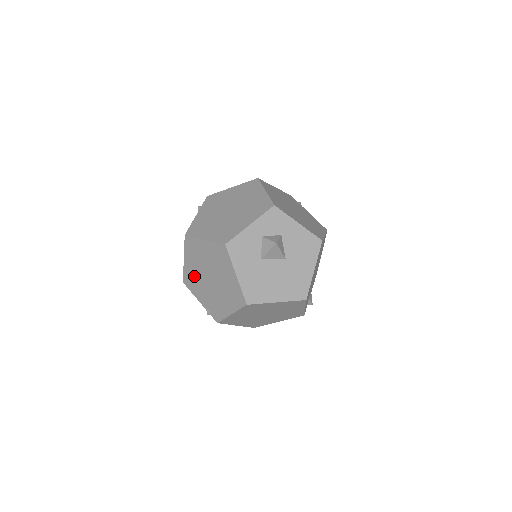
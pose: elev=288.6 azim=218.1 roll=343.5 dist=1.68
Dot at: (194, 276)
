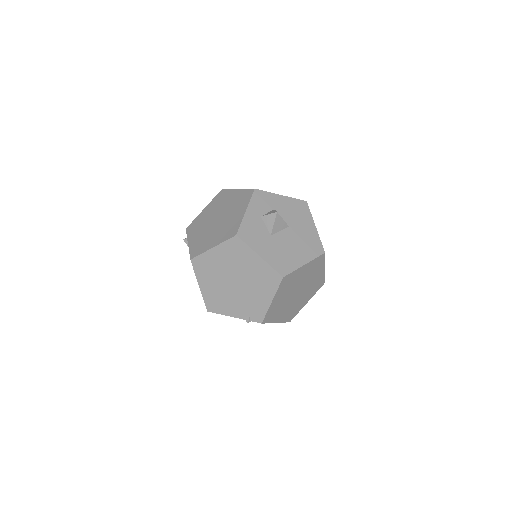
Dot at: (217, 294)
